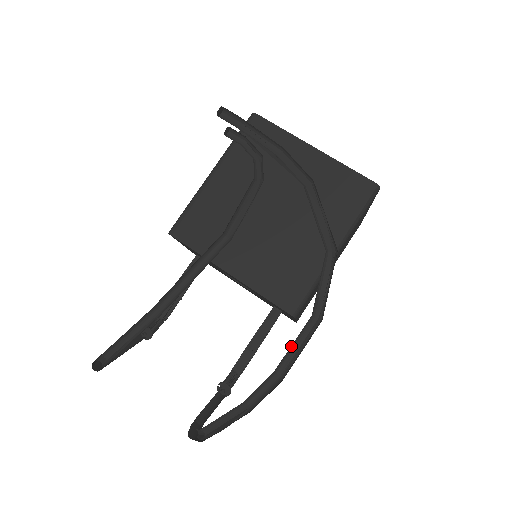
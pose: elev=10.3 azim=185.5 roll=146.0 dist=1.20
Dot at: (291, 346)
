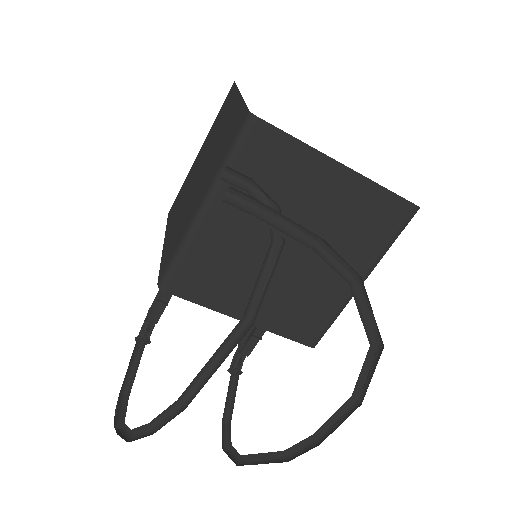
Dot at: (329, 419)
